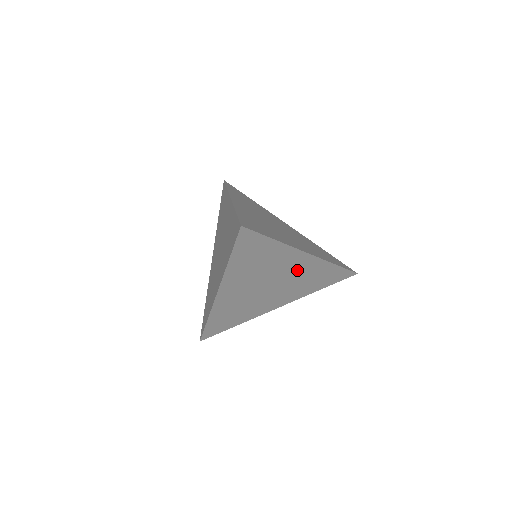
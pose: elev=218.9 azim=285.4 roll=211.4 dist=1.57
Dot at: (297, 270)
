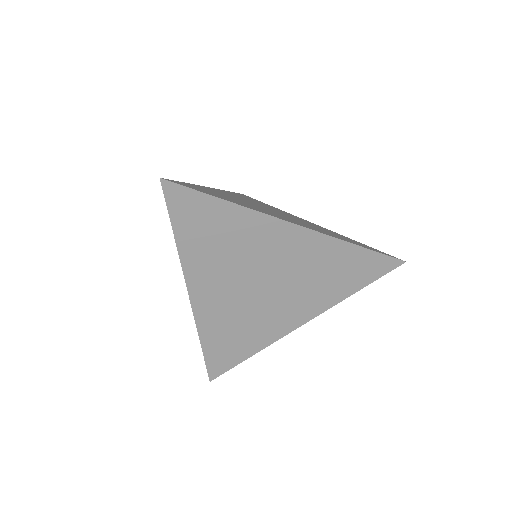
Dot at: occluded
